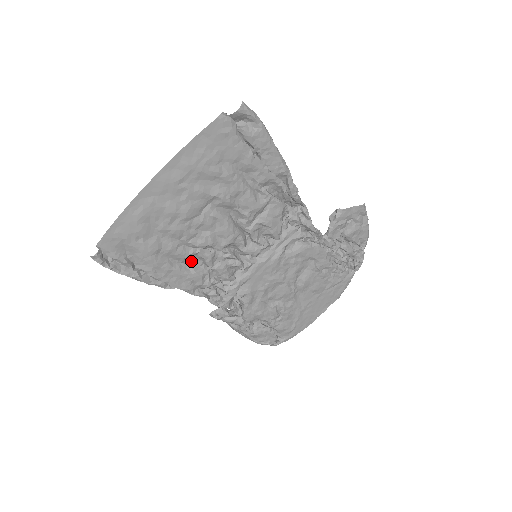
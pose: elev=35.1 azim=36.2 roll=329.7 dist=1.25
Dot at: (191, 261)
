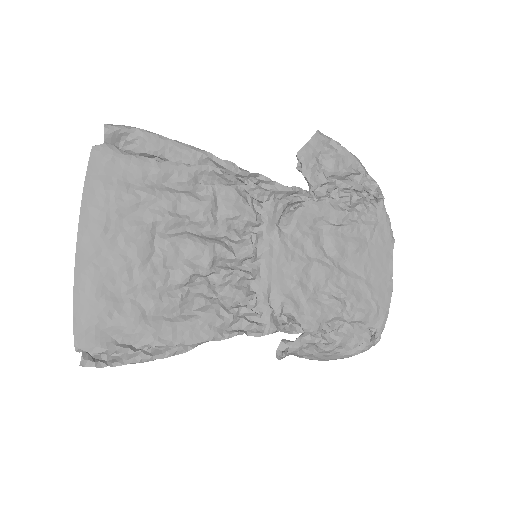
Dot at: (191, 305)
